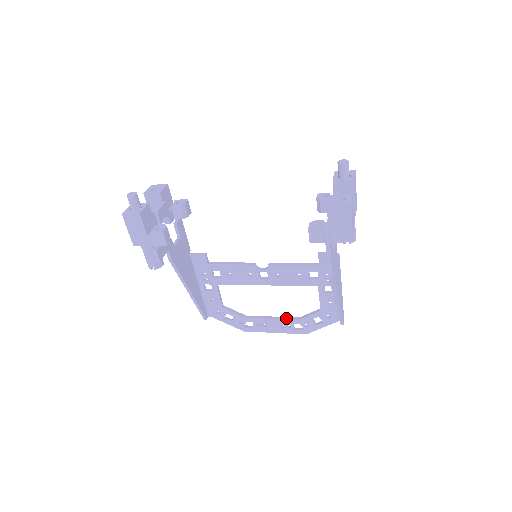
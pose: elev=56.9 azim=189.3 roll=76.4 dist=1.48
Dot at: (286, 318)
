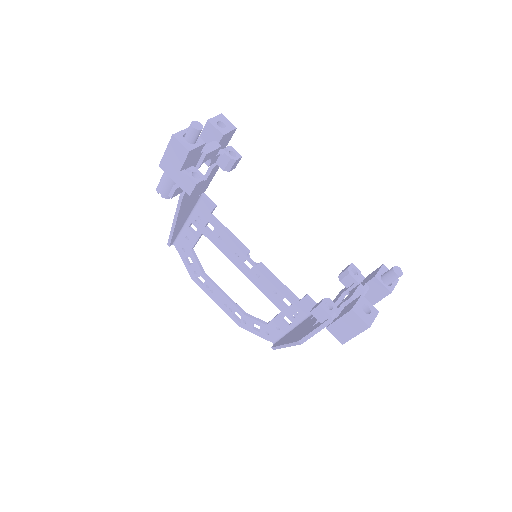
Dot at: (234, 303)
